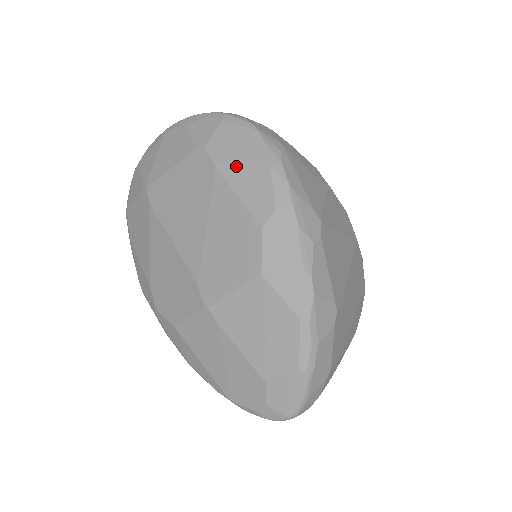
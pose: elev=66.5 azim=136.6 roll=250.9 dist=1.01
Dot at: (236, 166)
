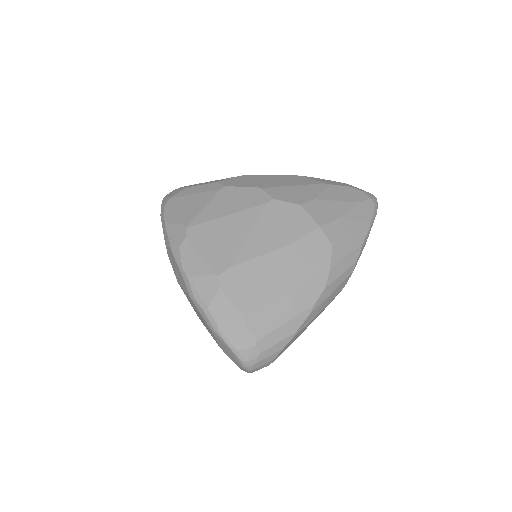
Dot at: occluded
